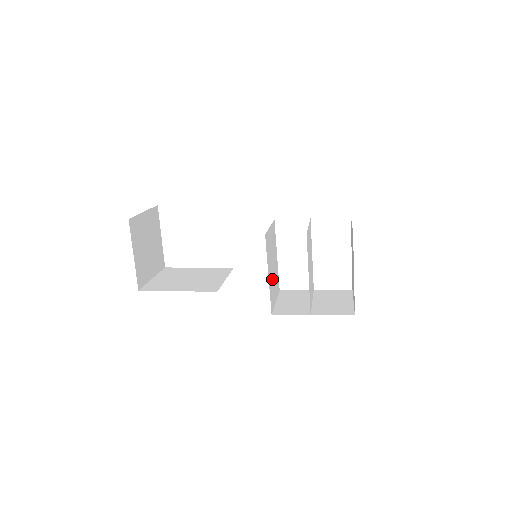
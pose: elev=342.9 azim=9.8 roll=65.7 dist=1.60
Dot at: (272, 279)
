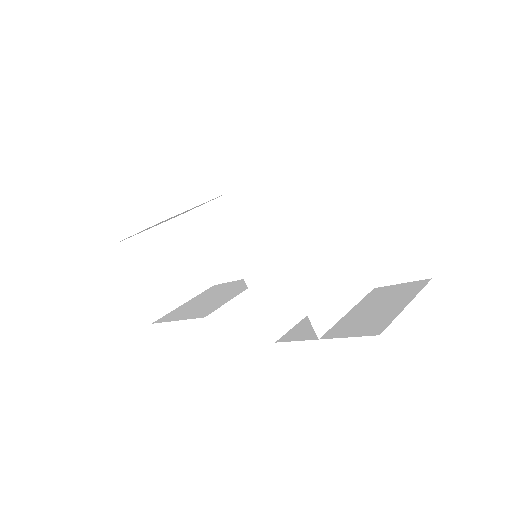
Dot at: (277, 286)
